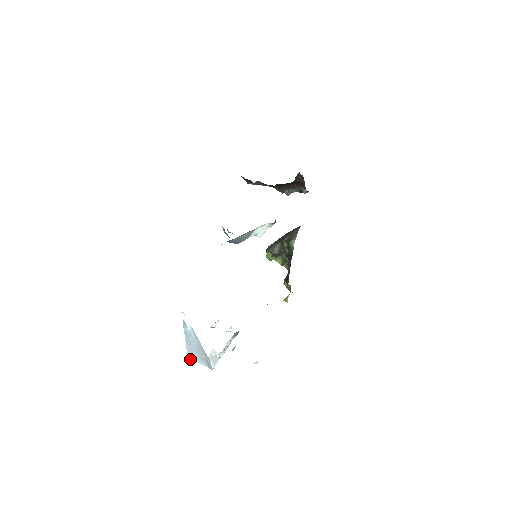
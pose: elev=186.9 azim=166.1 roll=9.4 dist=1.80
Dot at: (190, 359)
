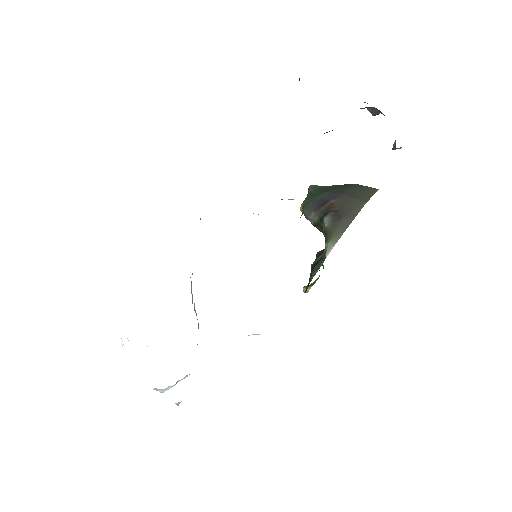
Dot at: occluded
